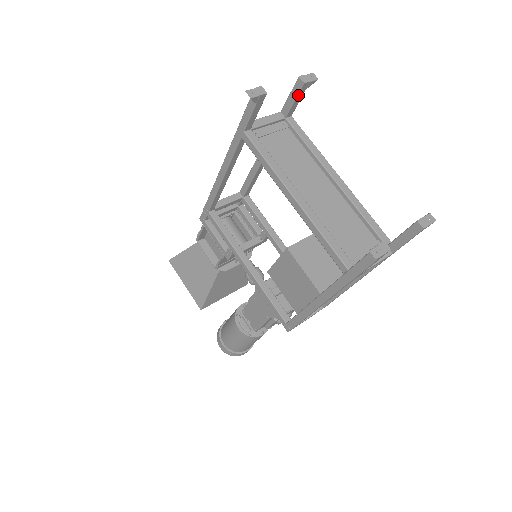
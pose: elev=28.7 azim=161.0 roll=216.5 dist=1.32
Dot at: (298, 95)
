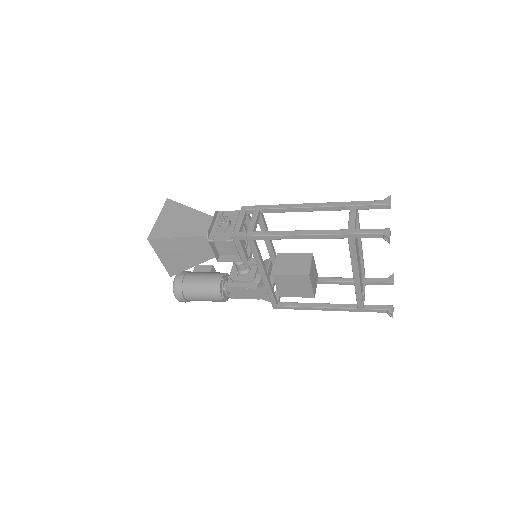
Dot at: (379, 208)
